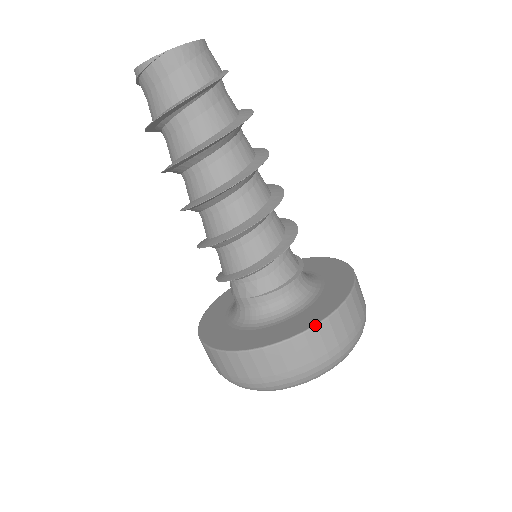
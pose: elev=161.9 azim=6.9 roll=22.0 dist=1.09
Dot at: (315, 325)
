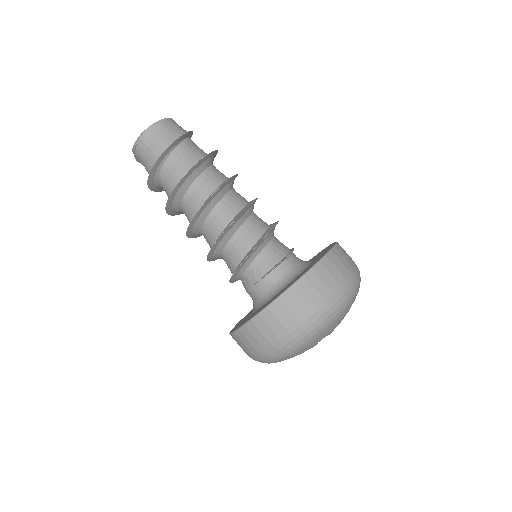
Dot at: (293, 283)
